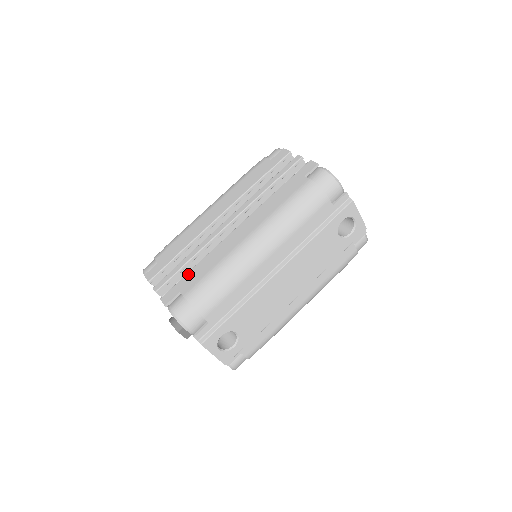
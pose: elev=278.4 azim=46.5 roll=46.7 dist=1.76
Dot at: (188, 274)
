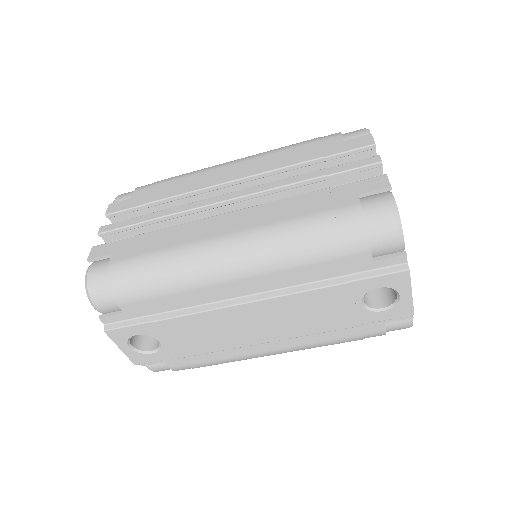
Dot at: (137, 237)
